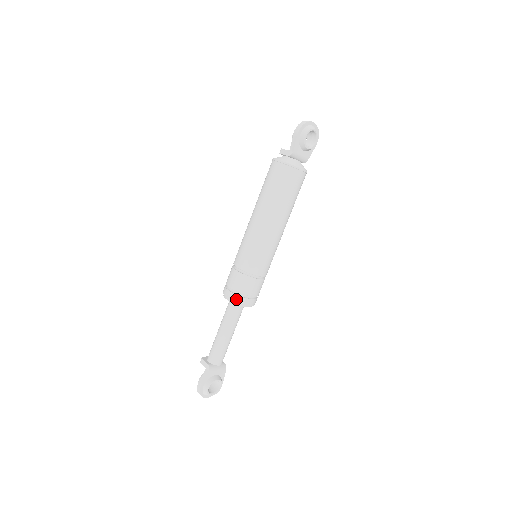
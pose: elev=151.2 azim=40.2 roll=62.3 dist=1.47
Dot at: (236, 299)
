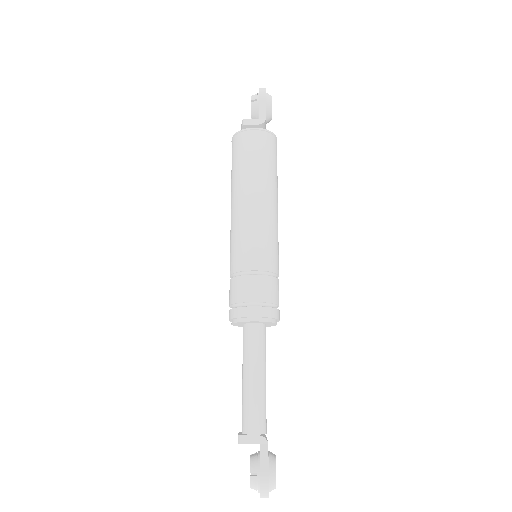
Dot at: (270, 313)
